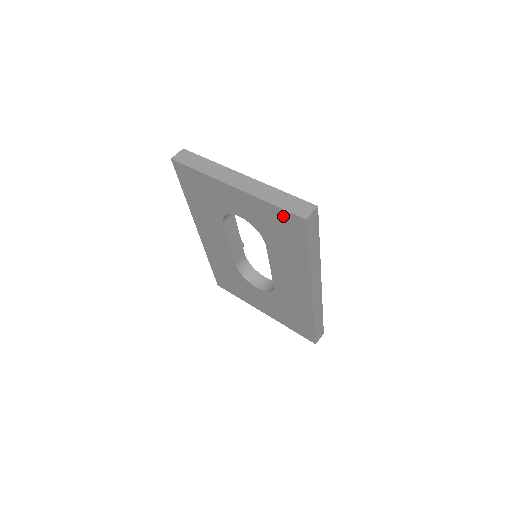
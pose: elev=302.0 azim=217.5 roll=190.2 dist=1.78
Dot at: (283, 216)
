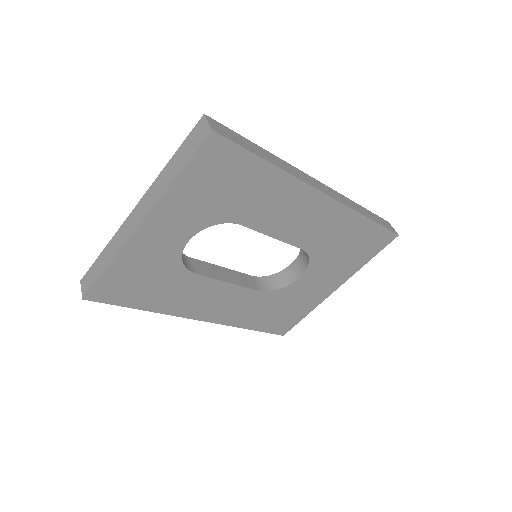
Dot at: (200, 167)
